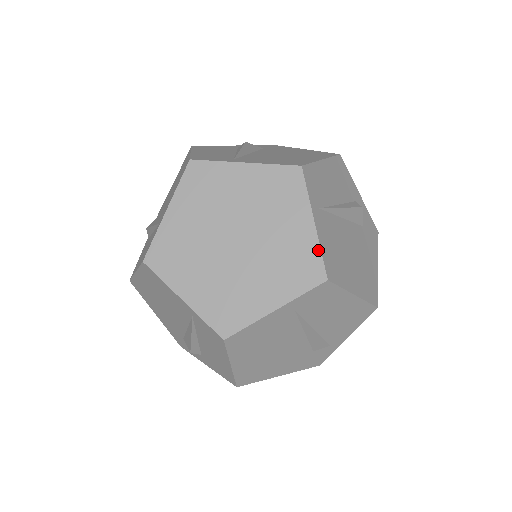
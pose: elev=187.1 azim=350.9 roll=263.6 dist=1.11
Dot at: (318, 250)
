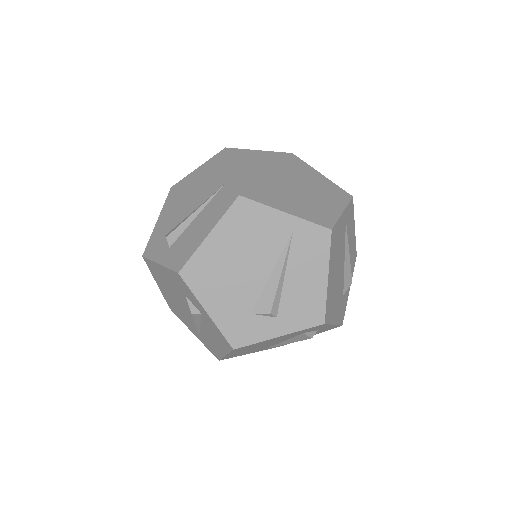
Dot at: (336, 219)
